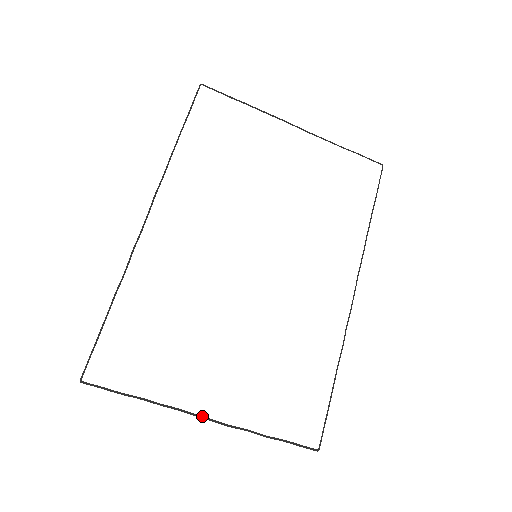
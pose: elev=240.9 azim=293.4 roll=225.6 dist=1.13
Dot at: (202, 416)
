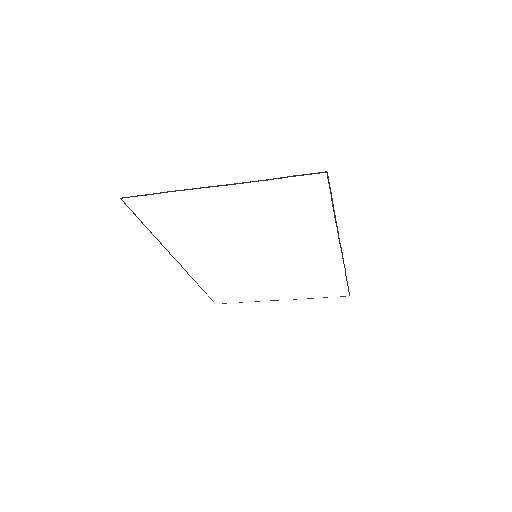
Dot at: (278, 300)
